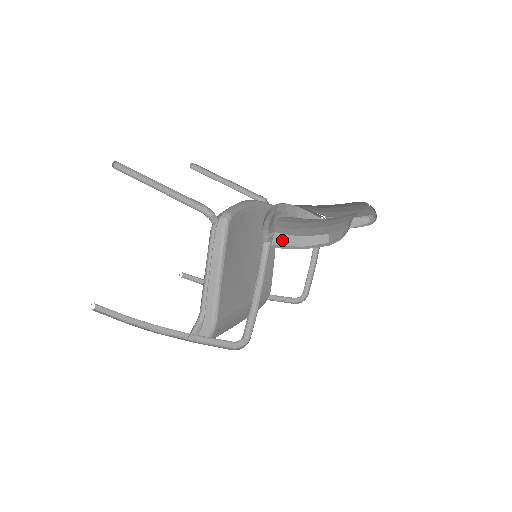
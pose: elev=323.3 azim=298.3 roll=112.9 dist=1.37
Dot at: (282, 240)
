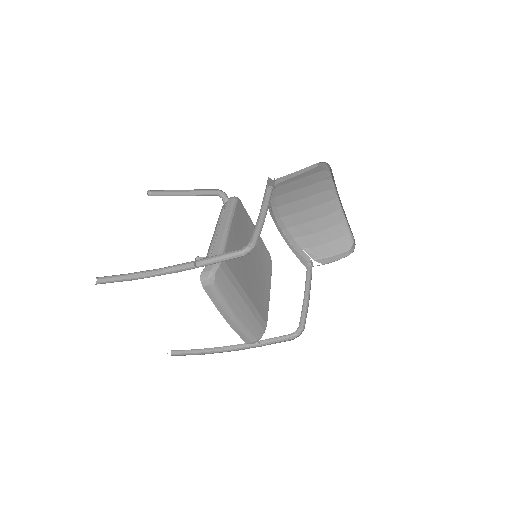
Dot at: (282, 179)
